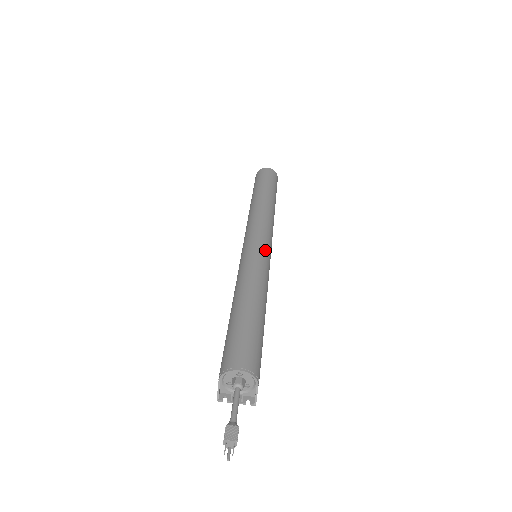
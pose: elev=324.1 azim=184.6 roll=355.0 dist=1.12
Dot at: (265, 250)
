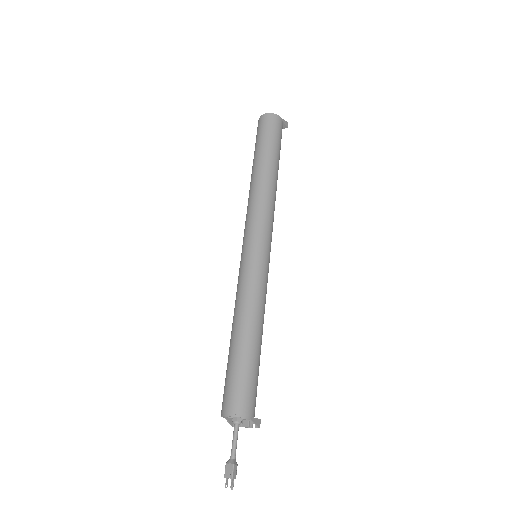
Dot at: (256, 255)
